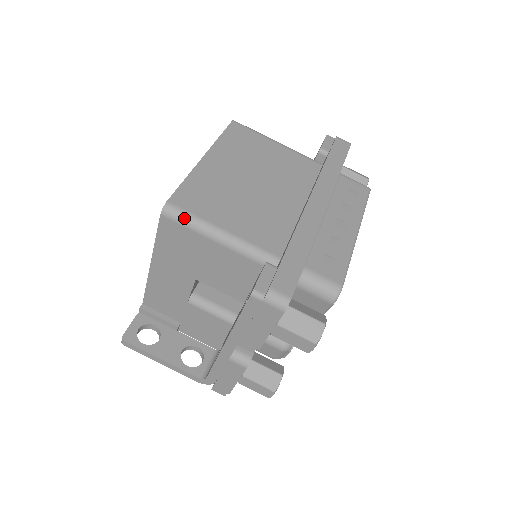
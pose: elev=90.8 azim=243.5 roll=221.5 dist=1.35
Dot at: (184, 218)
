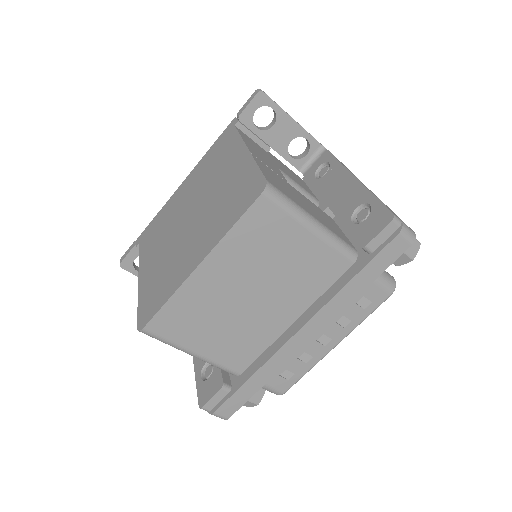
Dot at: (159, 340)
